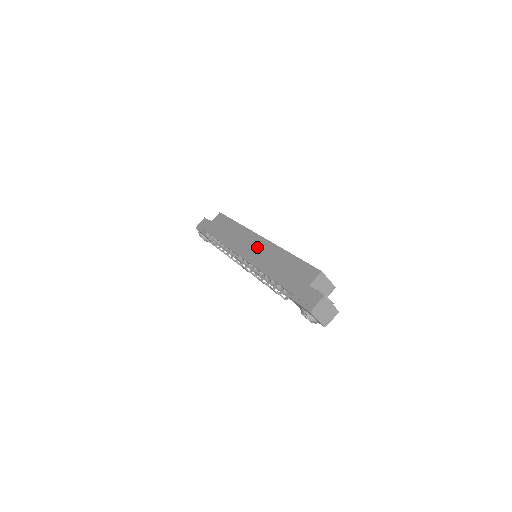
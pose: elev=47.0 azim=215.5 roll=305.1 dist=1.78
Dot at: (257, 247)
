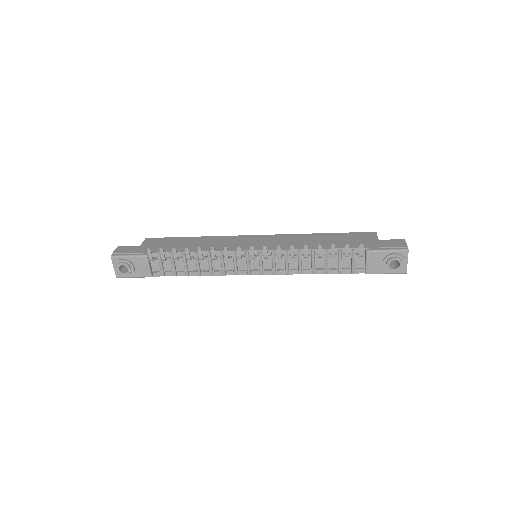
Dot at: (266, 240)
